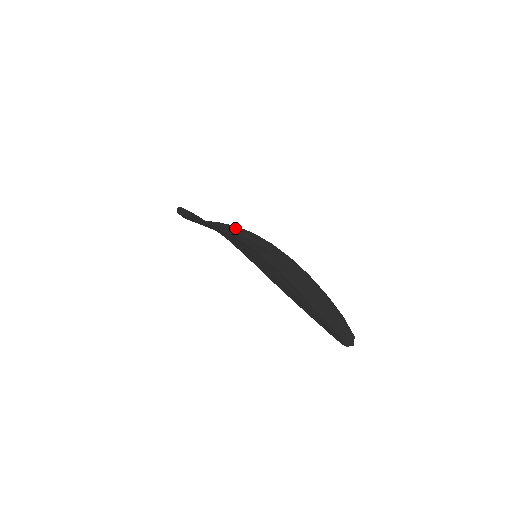
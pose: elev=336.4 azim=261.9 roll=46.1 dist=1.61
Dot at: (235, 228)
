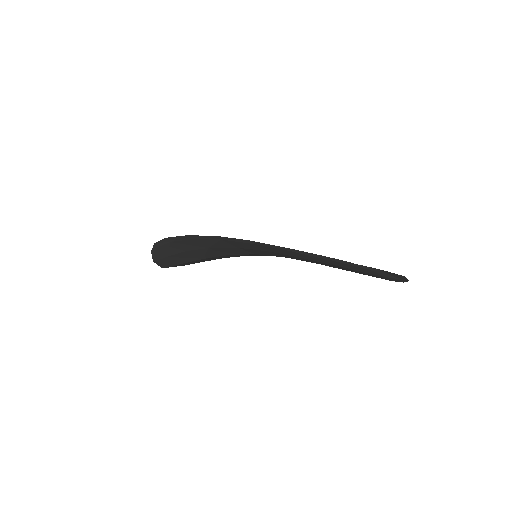
Dot at: occluded
